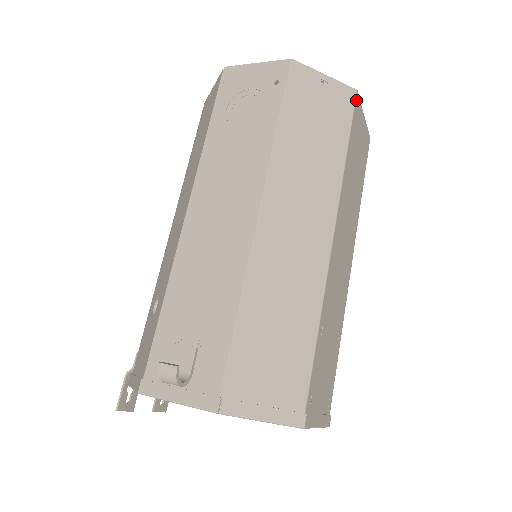
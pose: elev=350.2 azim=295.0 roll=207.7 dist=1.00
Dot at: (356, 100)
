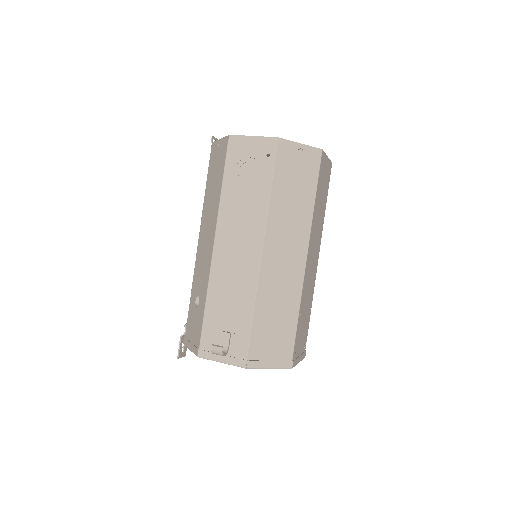
Dot at: (322, 156)
